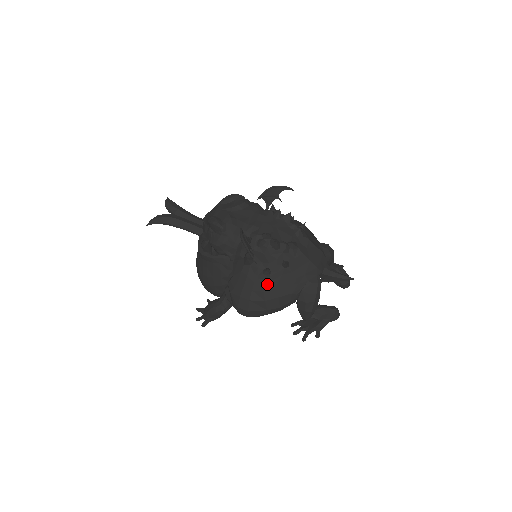
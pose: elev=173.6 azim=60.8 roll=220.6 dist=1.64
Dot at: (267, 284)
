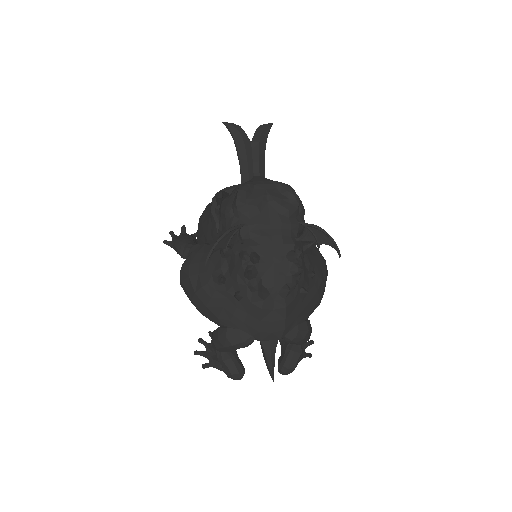
Dot at: (211, 286)
